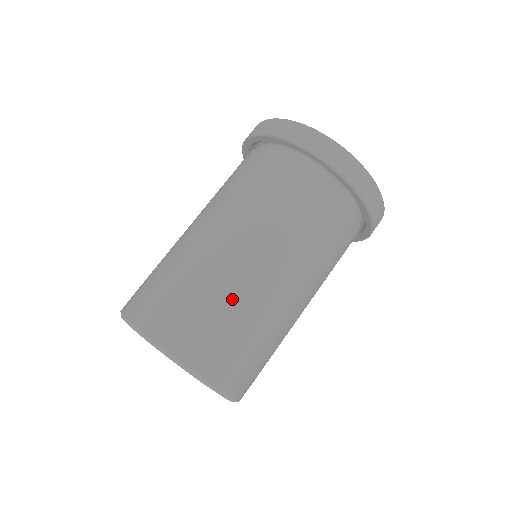
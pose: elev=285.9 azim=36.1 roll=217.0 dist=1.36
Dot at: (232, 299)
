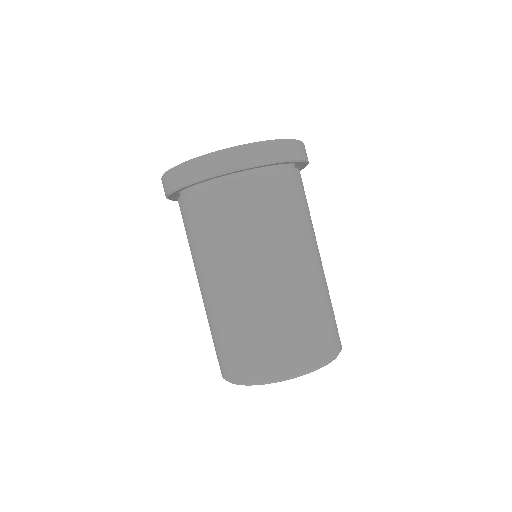
Dot at: (324, 296)
